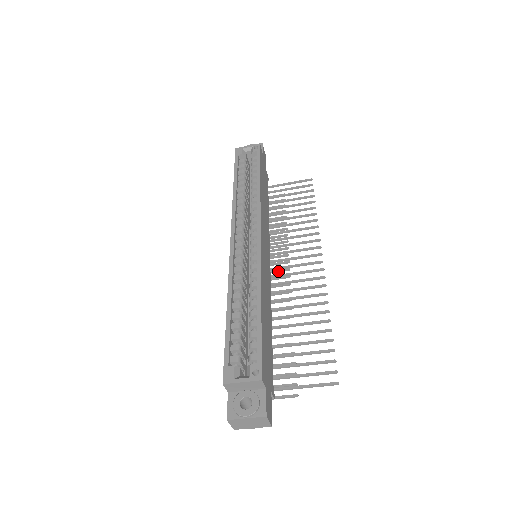
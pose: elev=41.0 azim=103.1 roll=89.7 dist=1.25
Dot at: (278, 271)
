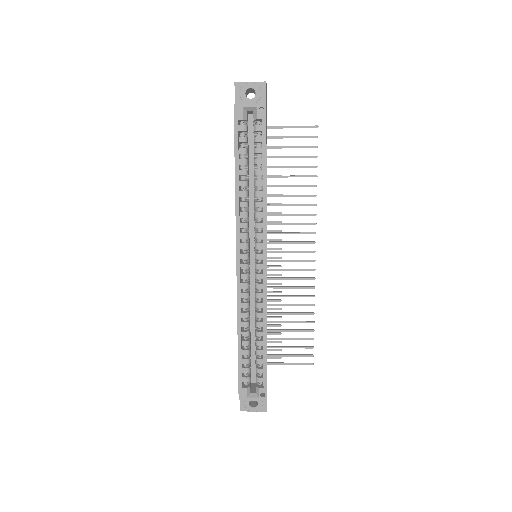
Dot at: occluded
